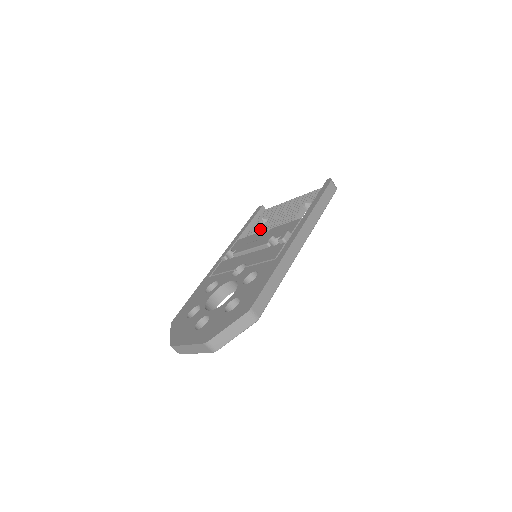
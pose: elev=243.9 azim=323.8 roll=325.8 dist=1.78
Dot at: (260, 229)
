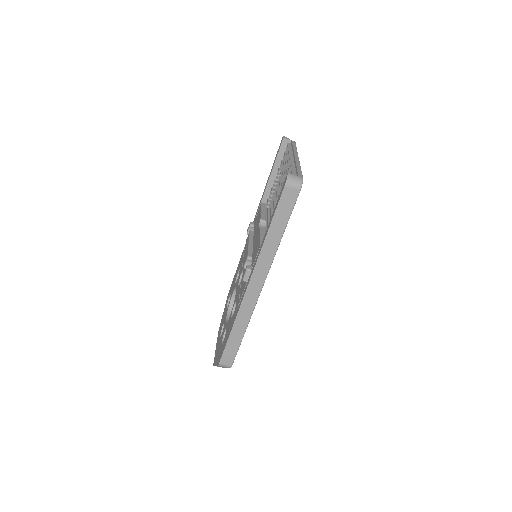
Dot at: occluded
